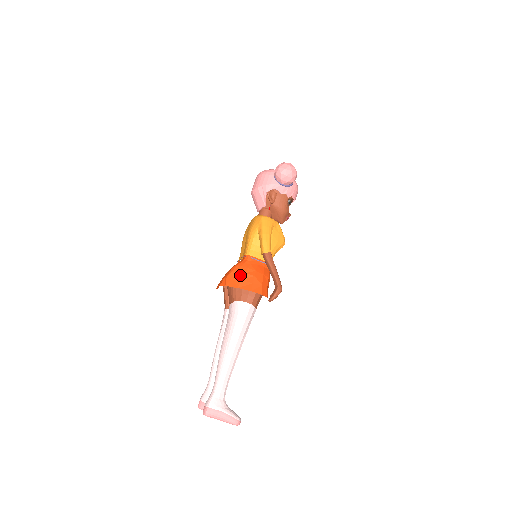
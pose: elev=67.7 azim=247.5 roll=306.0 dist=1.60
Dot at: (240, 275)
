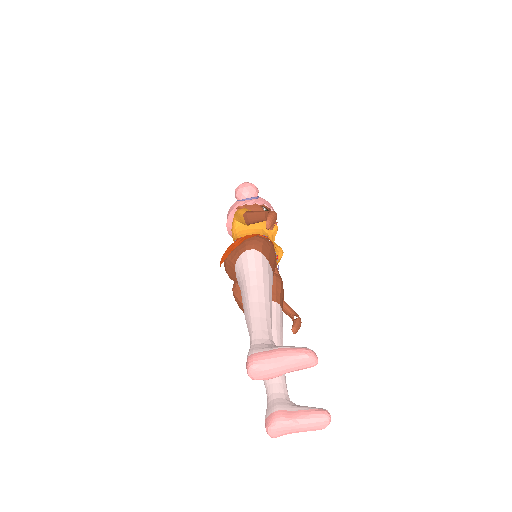
Dot at: (231, 246)
